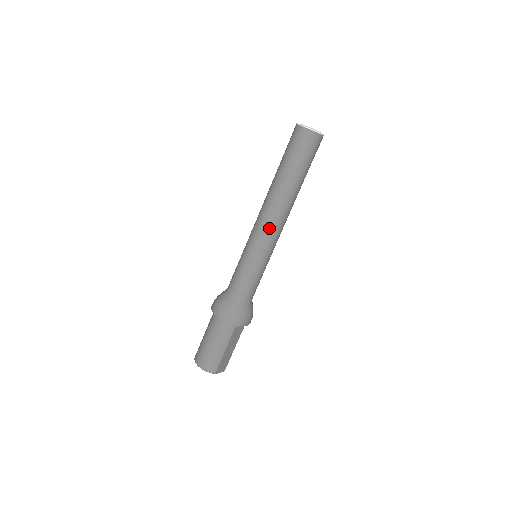
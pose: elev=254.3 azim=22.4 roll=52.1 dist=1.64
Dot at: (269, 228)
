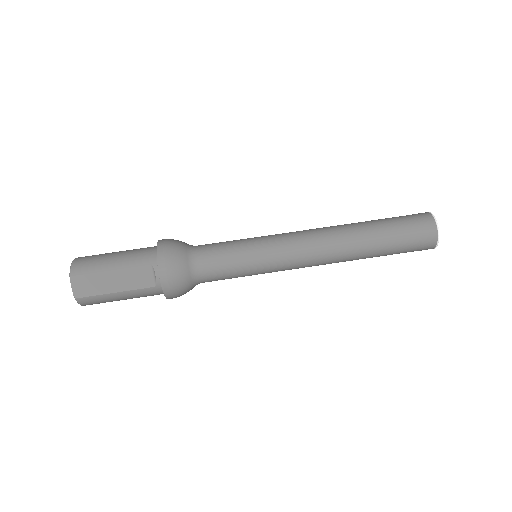
Dot at: (301, 236)
